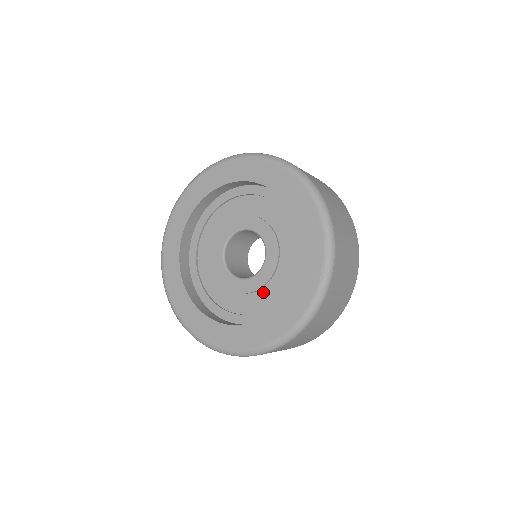
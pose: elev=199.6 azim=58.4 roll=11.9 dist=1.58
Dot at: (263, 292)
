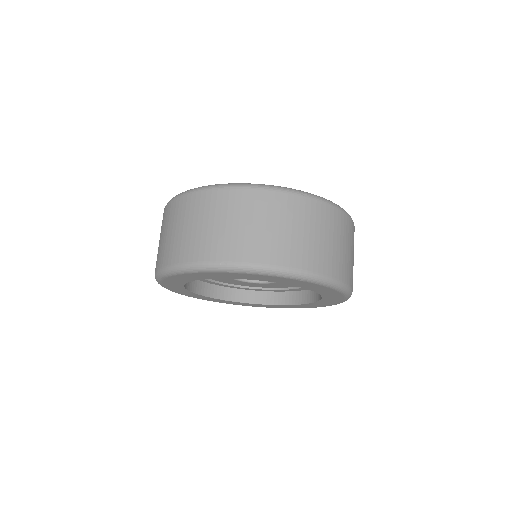
Dot at: occluded
